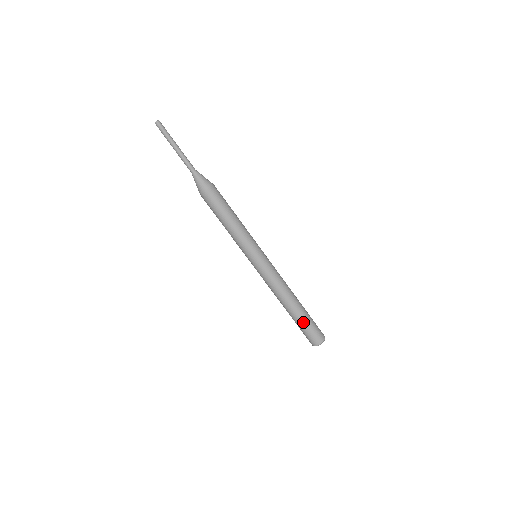
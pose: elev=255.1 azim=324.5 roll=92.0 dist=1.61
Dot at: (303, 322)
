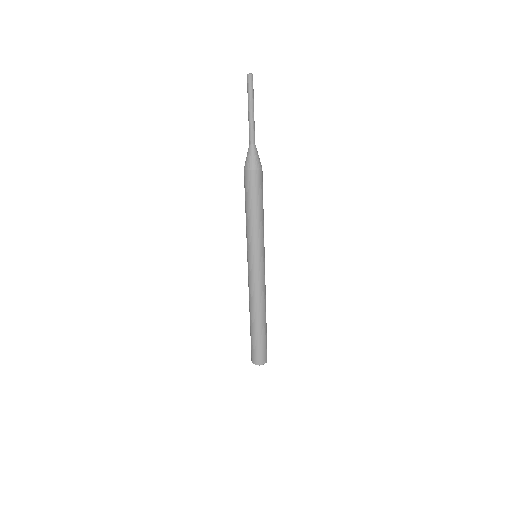
Dot at: (265, 336)
